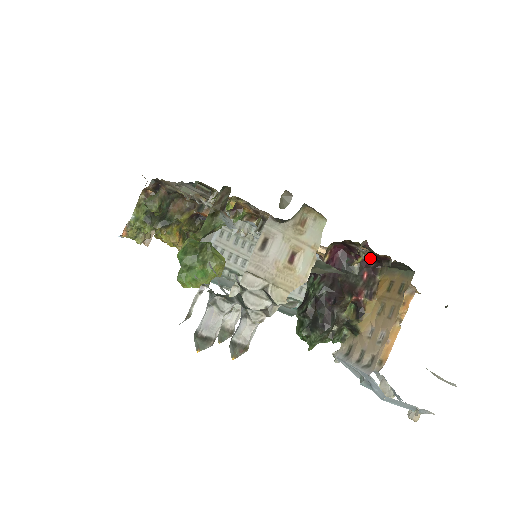
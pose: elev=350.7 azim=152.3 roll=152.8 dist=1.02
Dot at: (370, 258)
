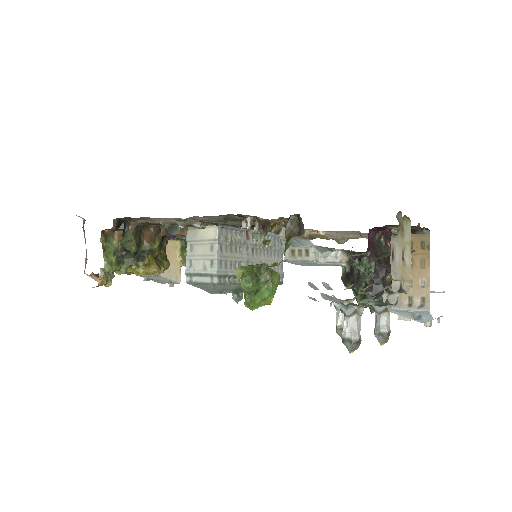
Dot at: occluded
